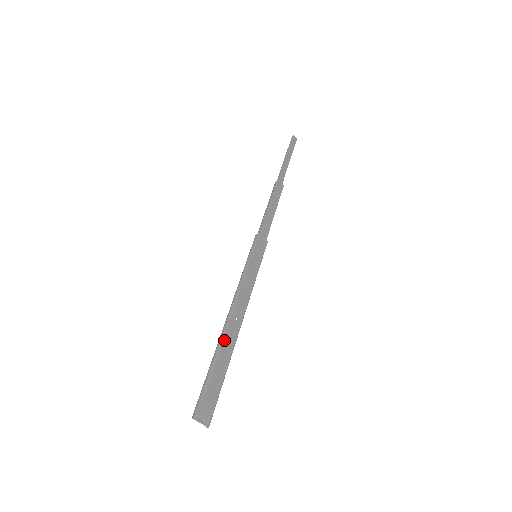
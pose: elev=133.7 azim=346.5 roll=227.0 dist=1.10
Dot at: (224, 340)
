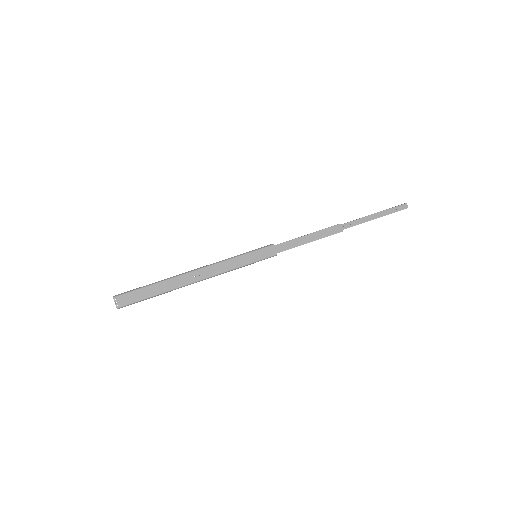
Dot at: (173, 279)
